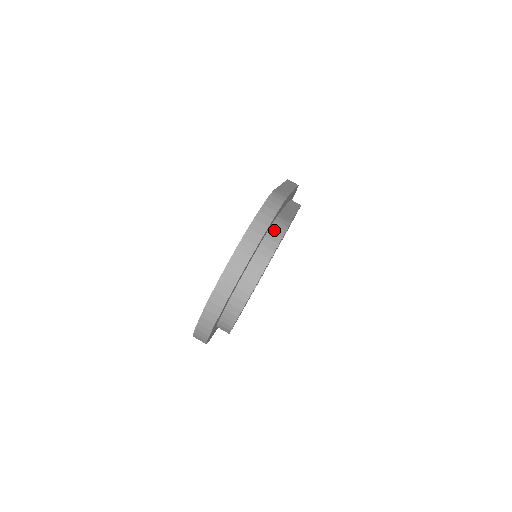
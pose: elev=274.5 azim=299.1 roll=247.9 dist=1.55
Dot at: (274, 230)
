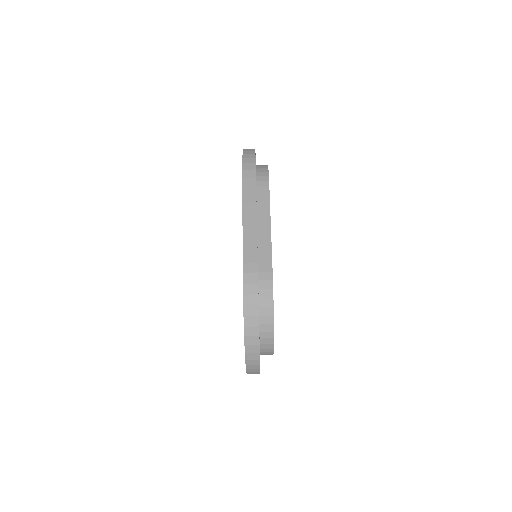
Dot at: (263, 304)
